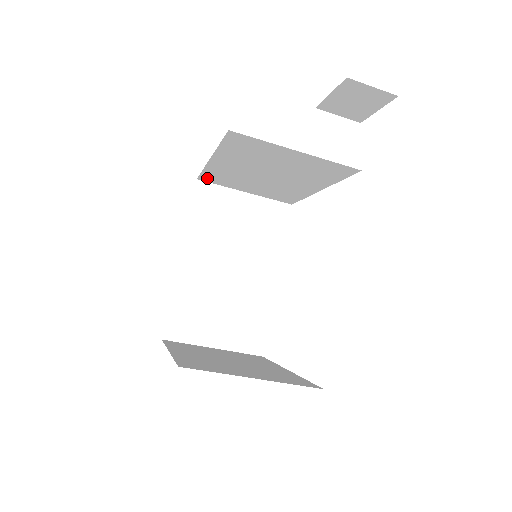
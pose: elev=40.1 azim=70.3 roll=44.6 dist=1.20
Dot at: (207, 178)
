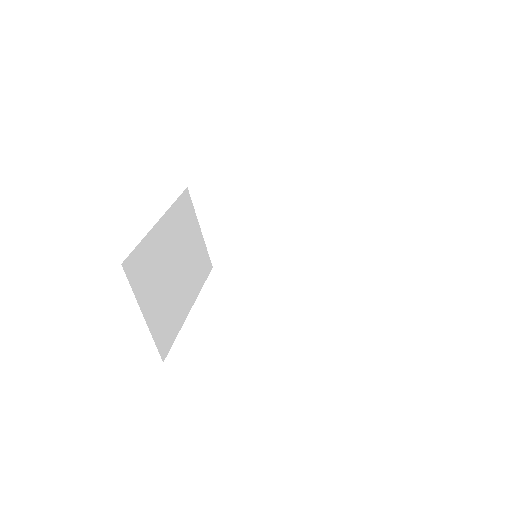
Dot at: (200, 192)
